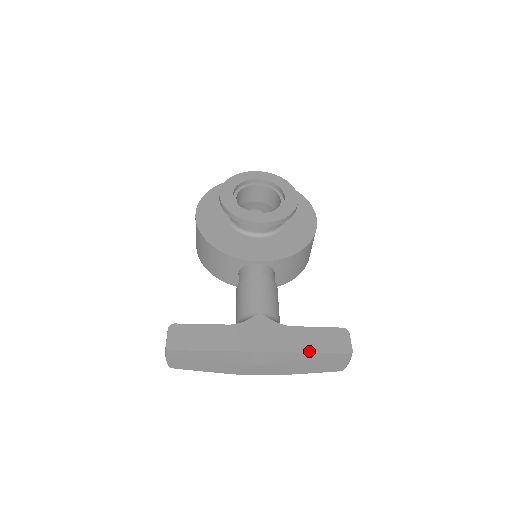
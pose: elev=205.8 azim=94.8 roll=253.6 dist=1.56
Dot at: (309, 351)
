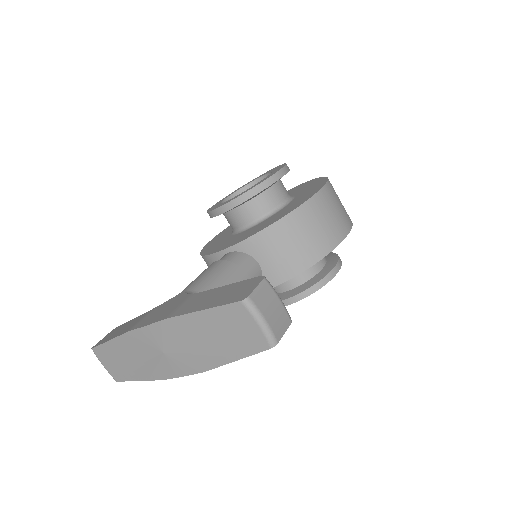
Dot at: (192, 311)
